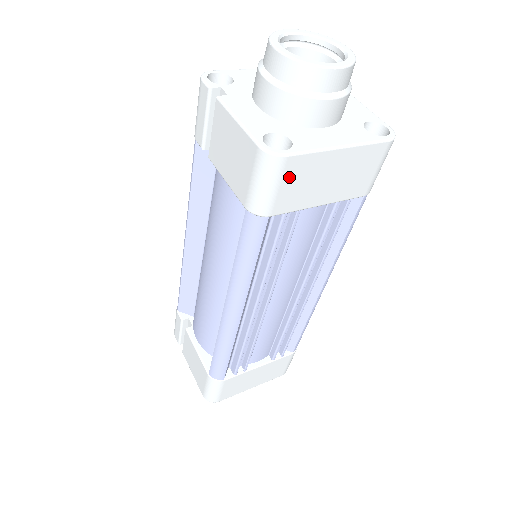
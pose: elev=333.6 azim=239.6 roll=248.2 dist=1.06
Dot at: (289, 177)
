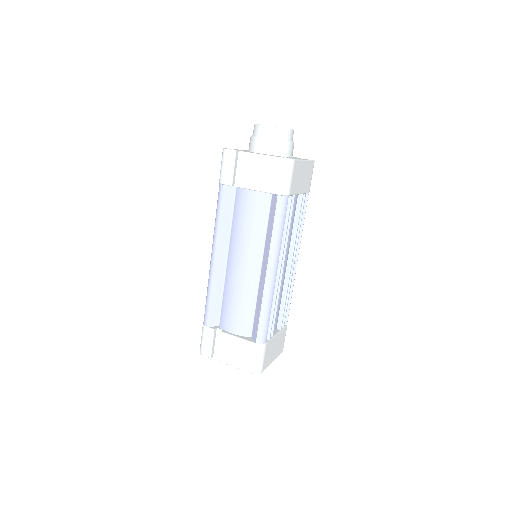
Dot at: (295, 172)
